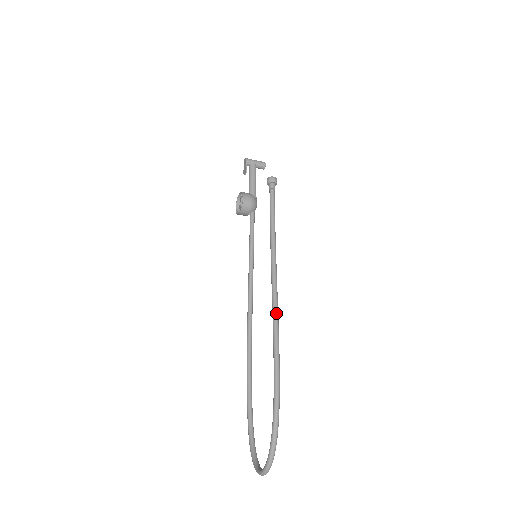
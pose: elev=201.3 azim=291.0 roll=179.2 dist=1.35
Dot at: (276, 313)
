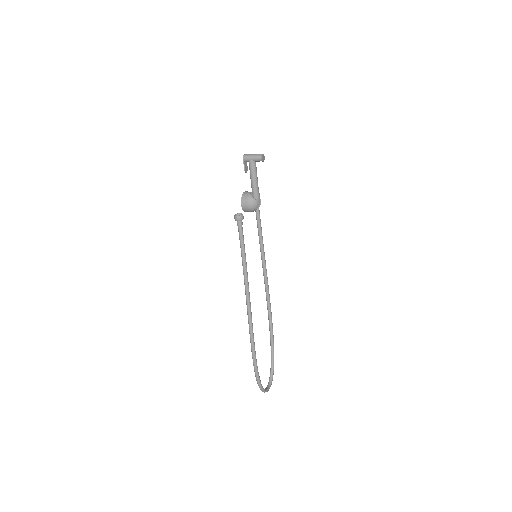
Dot at: (249, 323)
